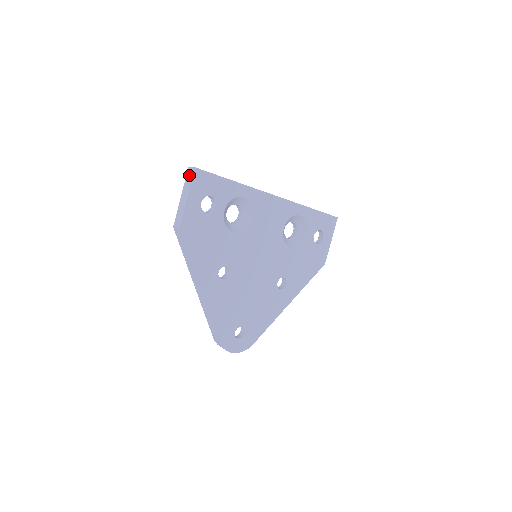
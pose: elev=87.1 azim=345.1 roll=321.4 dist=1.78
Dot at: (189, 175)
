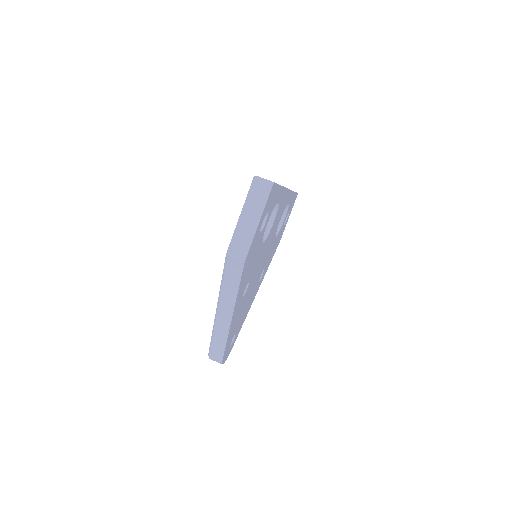
Dot at: (260, 189)
